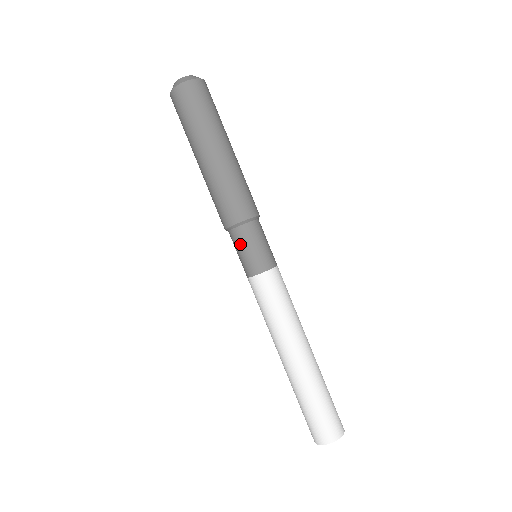
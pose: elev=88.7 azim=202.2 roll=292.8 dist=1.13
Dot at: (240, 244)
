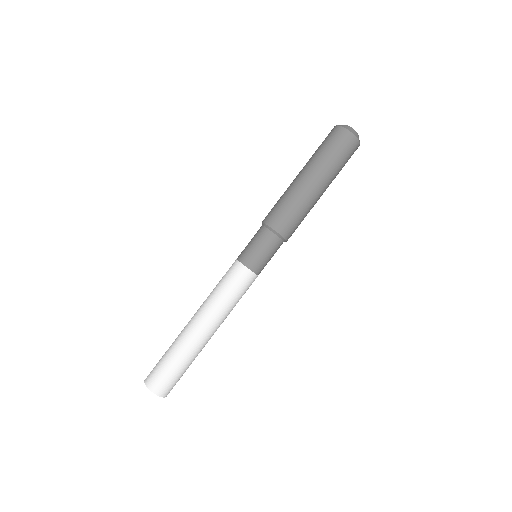
Dot at: (265, 244)
